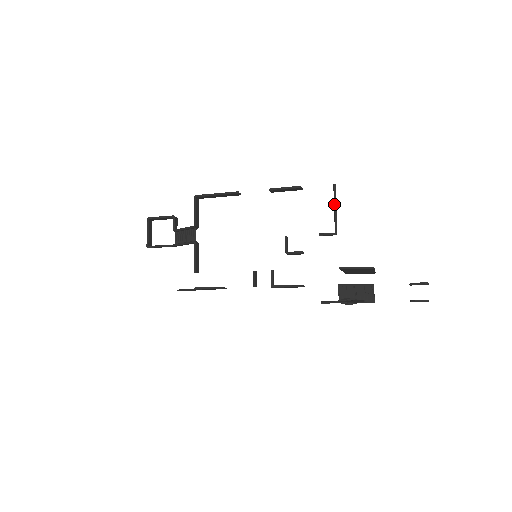
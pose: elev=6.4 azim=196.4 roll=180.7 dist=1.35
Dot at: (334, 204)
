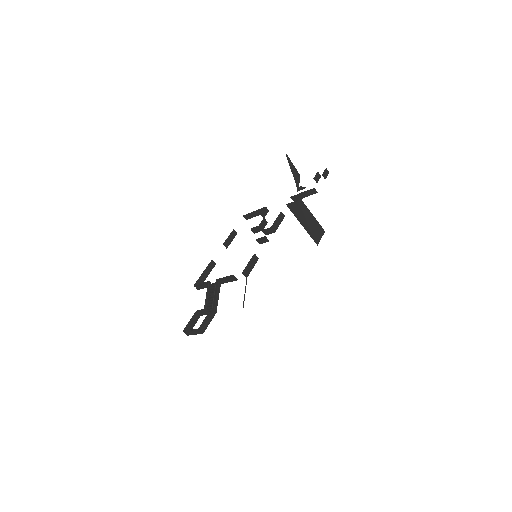
Dot at: (252, 212)
